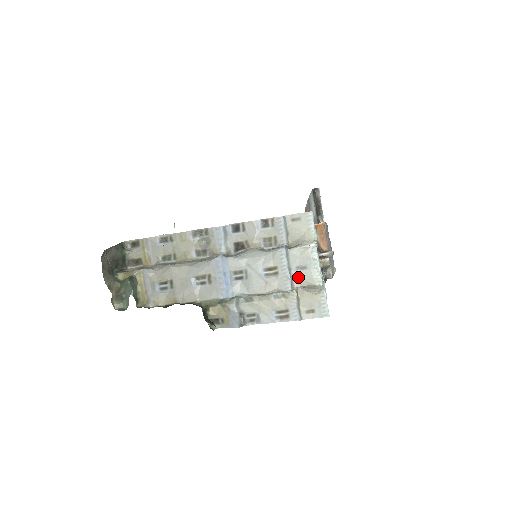
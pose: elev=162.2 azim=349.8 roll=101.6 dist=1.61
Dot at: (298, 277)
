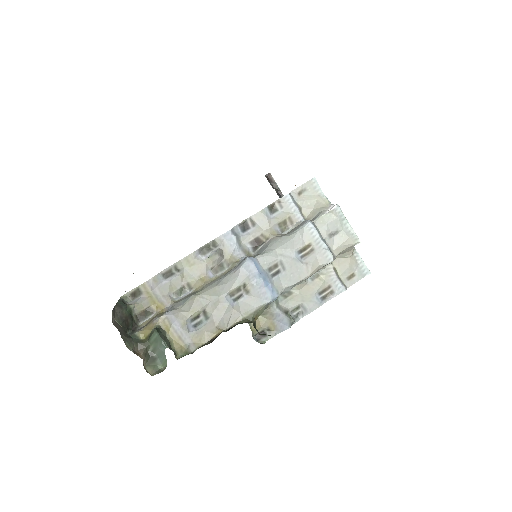
Dot at: (334, 244)
